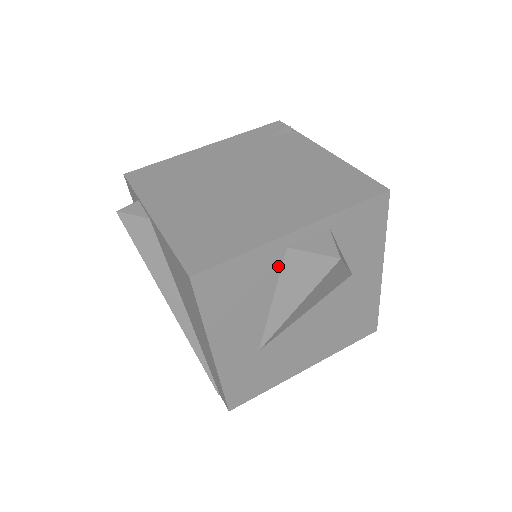
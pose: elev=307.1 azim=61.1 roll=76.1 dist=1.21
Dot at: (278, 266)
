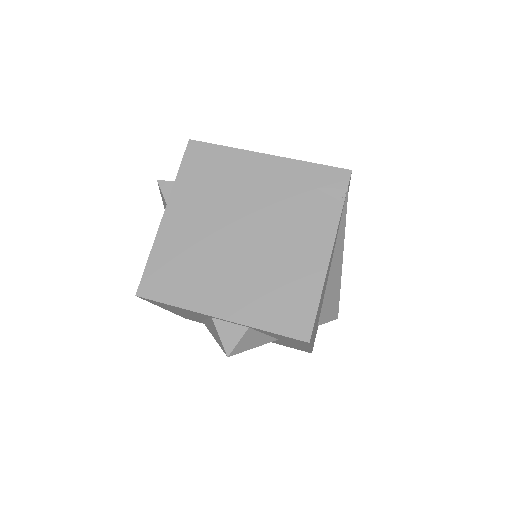
Dot at: (207, 317)
